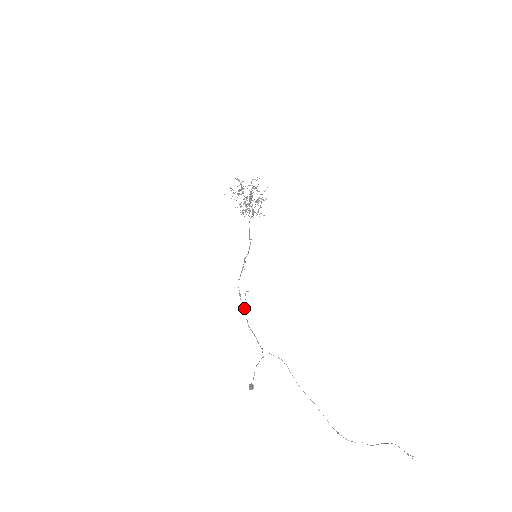
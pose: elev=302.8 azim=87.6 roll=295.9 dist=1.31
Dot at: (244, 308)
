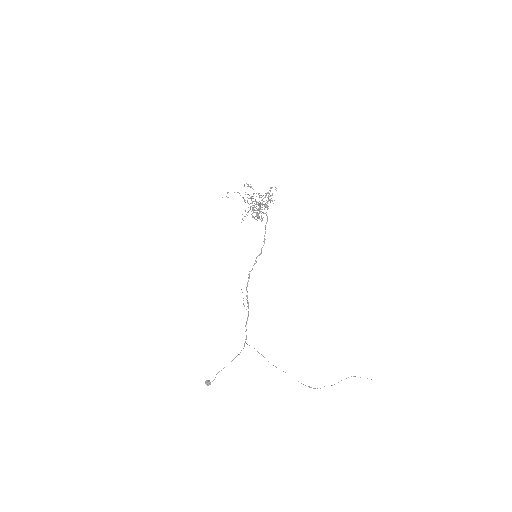
Dot at: occluded
